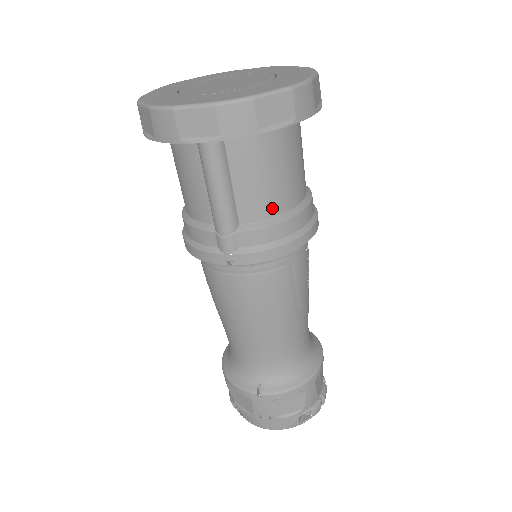
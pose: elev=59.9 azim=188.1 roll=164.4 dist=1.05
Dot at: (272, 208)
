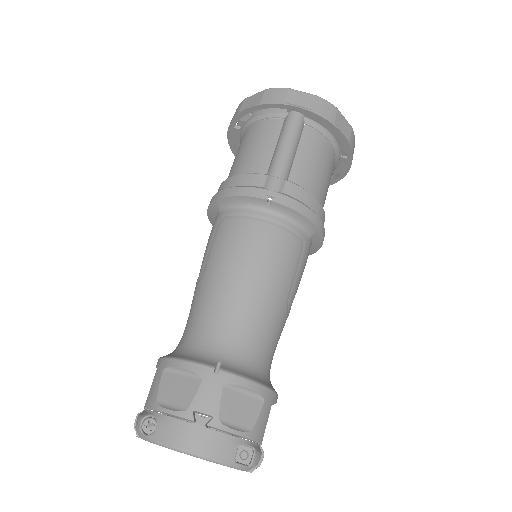
Dot at: (312, 187)
